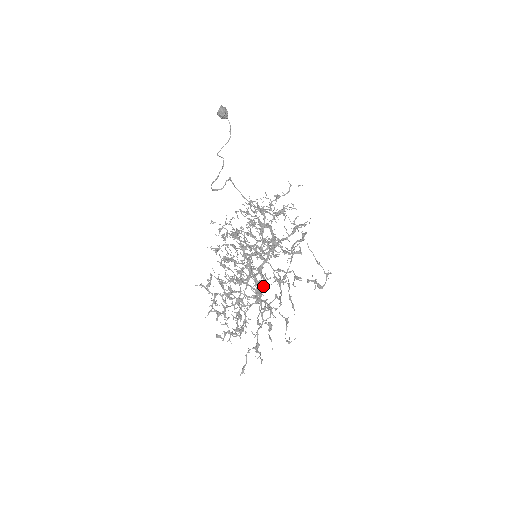
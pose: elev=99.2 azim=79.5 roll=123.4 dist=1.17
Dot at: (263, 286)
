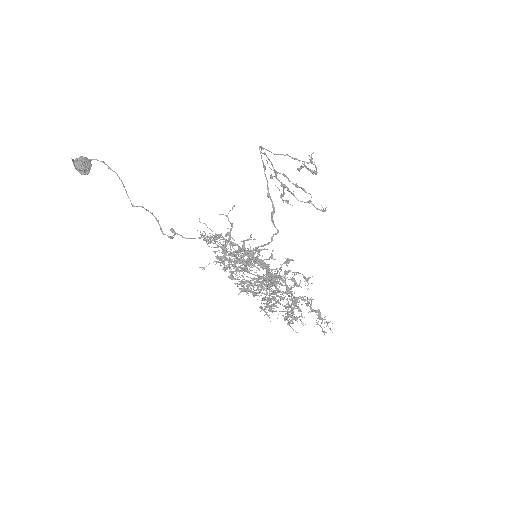
Dot at: (286, 285)
